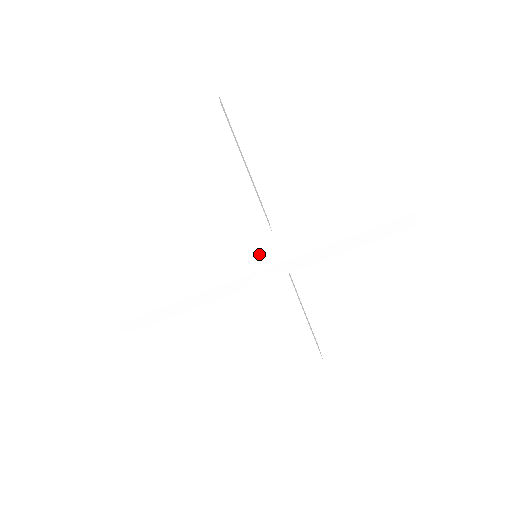
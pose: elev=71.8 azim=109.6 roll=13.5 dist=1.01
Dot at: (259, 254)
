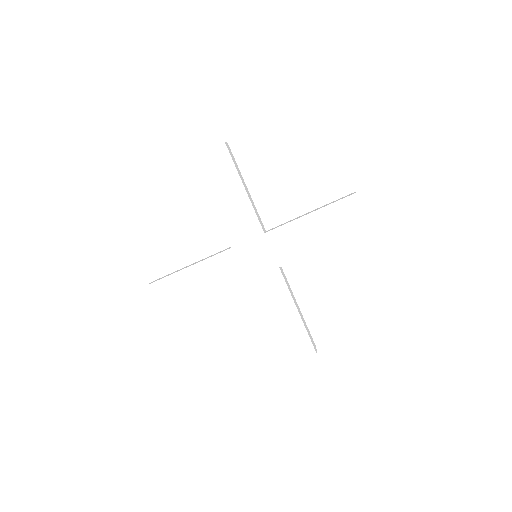
Dot at: (254, 246)
